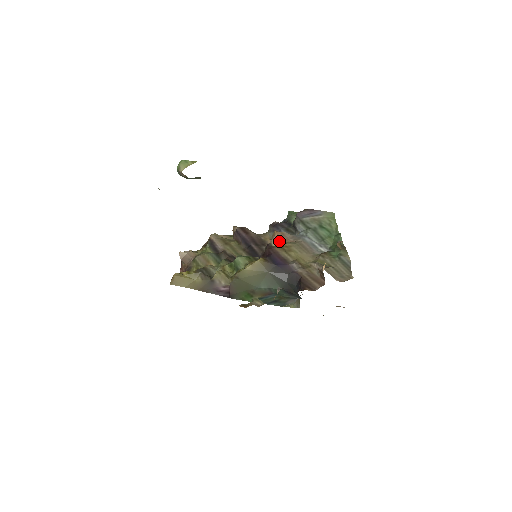
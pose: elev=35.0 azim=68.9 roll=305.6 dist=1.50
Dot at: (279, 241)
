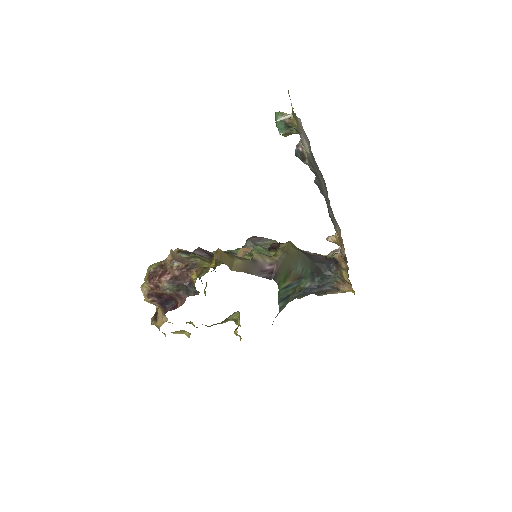
Dot at: occluded
